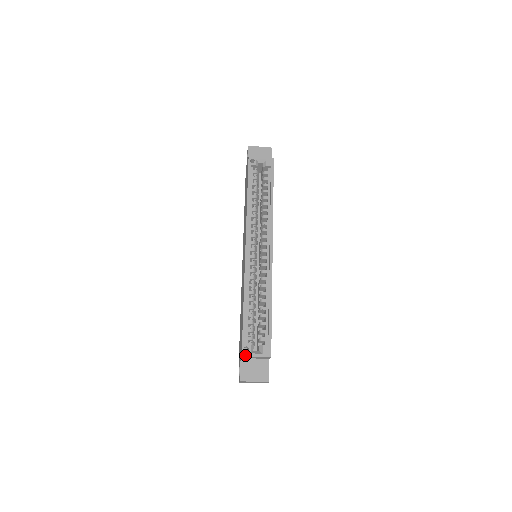
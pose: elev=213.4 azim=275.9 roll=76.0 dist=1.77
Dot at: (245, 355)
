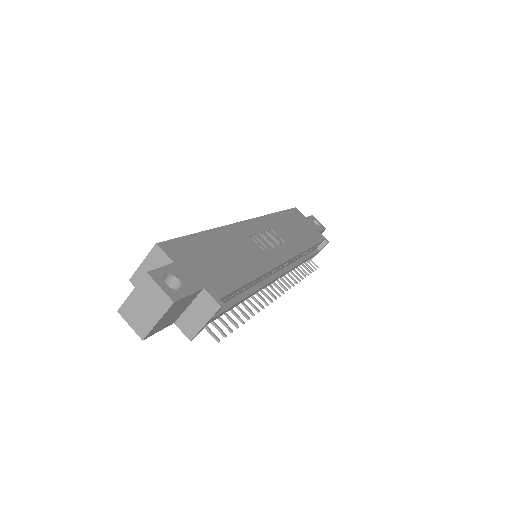
Dot at: (133, 276)
